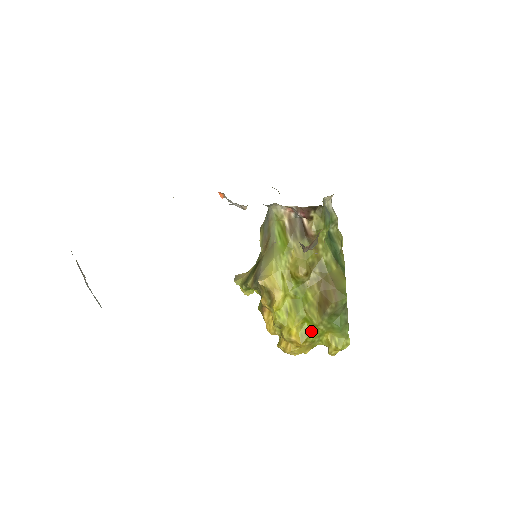
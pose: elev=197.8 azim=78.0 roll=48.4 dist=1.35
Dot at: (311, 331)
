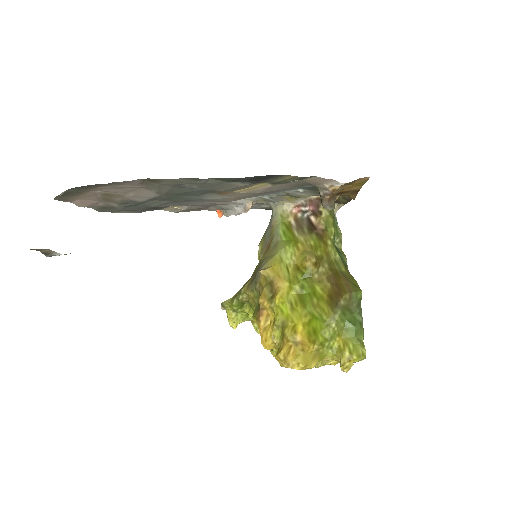
Dot at: (320, 330)
